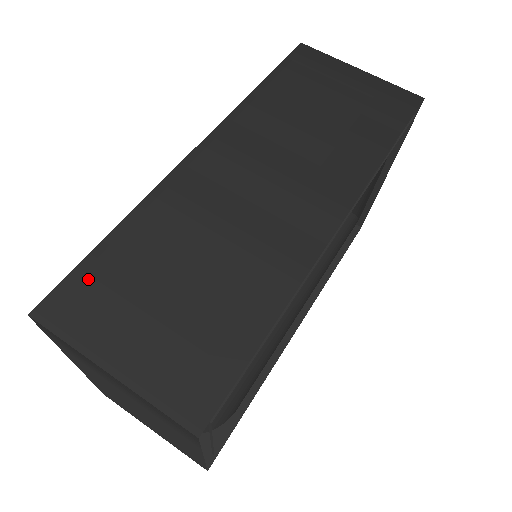
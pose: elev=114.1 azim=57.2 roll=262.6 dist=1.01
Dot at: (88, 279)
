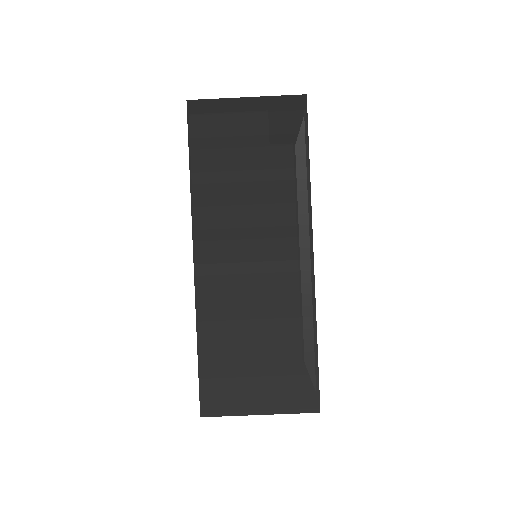
Dot at: (211, 381)
